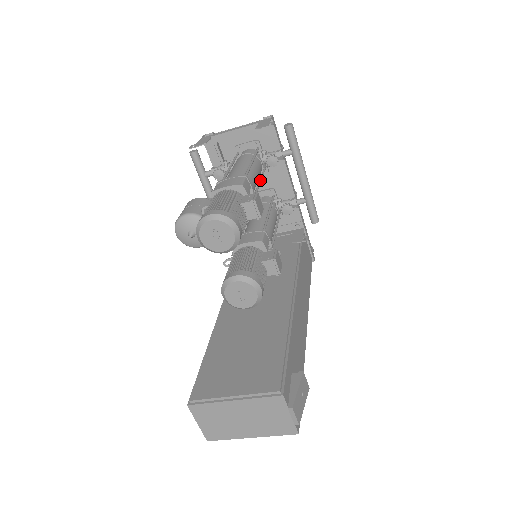
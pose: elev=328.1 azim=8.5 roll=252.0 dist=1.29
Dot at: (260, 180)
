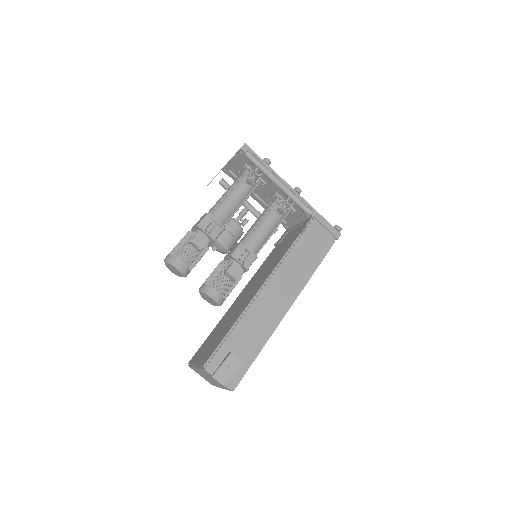
Dot at: (244, 200)
